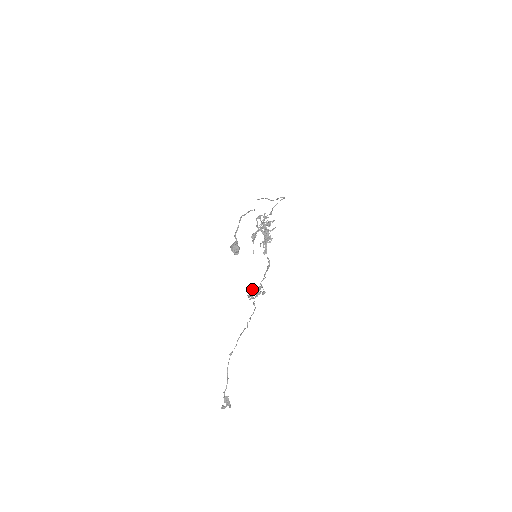
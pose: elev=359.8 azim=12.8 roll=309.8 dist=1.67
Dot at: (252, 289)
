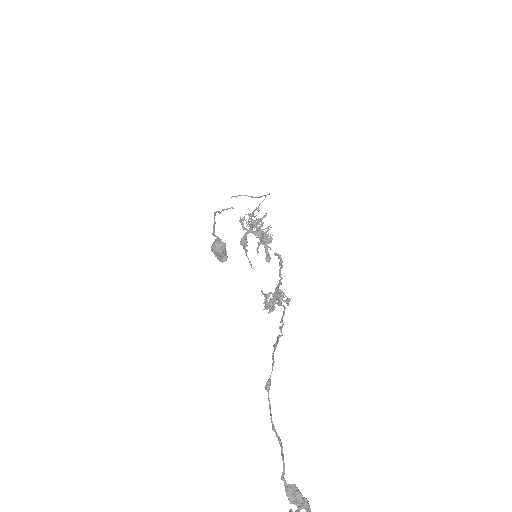
Dot at: occluded
